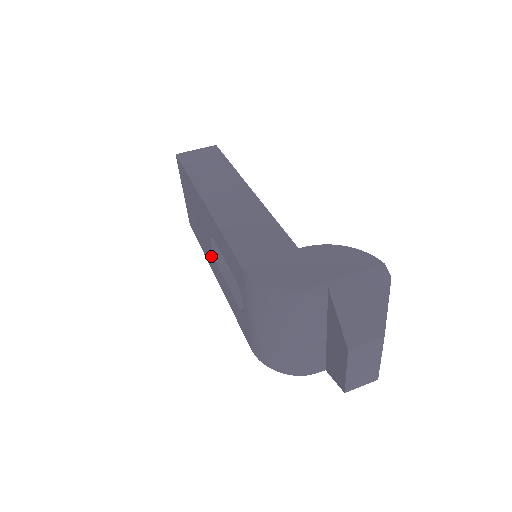
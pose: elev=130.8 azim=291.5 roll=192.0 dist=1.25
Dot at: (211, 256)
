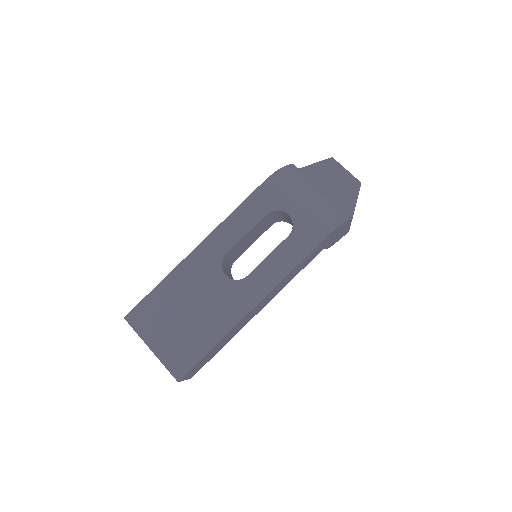
Dot at: (234, 294)
